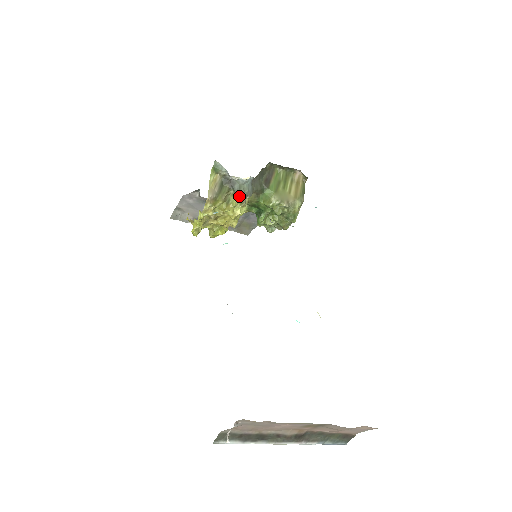
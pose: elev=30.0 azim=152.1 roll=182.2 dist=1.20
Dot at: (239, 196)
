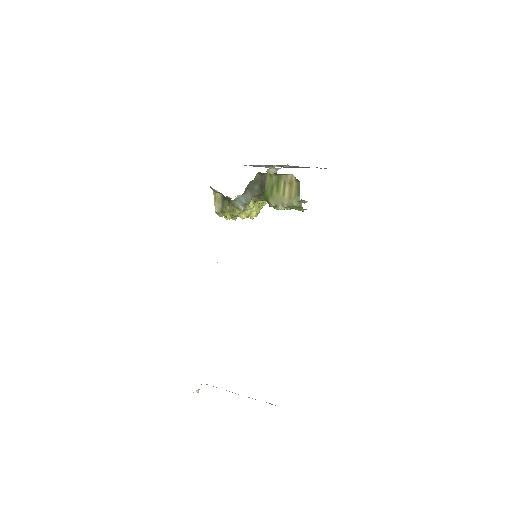
Dot at: (236, 209)
